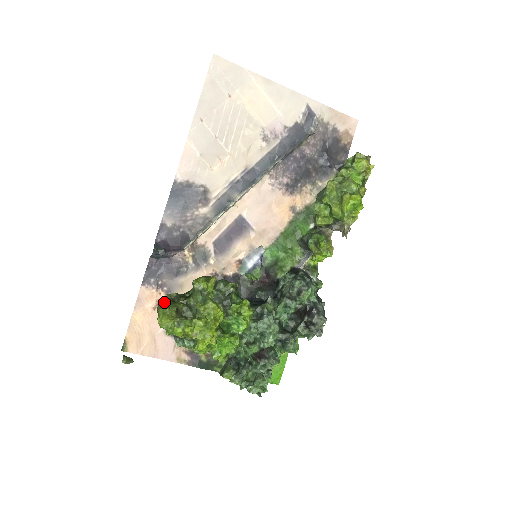
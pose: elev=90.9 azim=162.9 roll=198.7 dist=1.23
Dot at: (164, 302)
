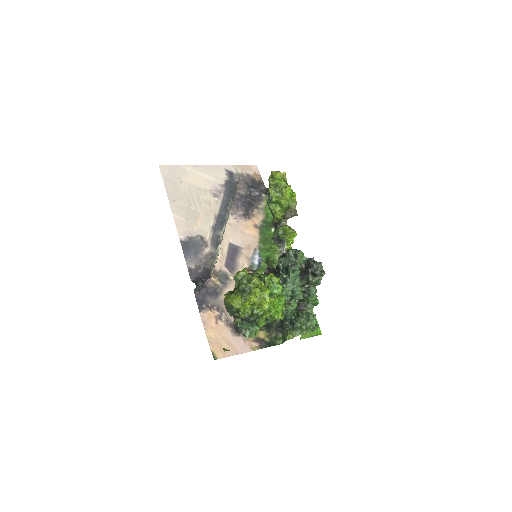
Dot at: (226, 297)
